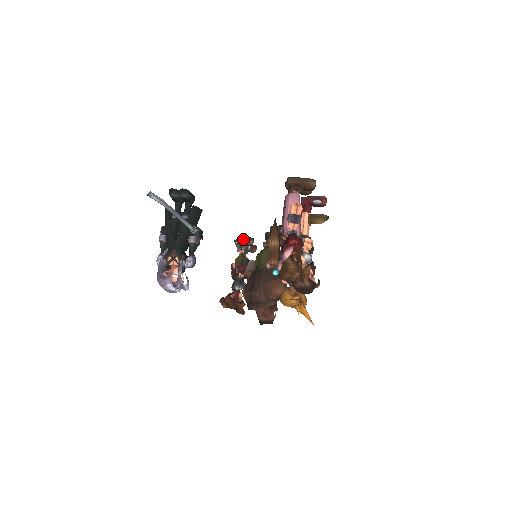
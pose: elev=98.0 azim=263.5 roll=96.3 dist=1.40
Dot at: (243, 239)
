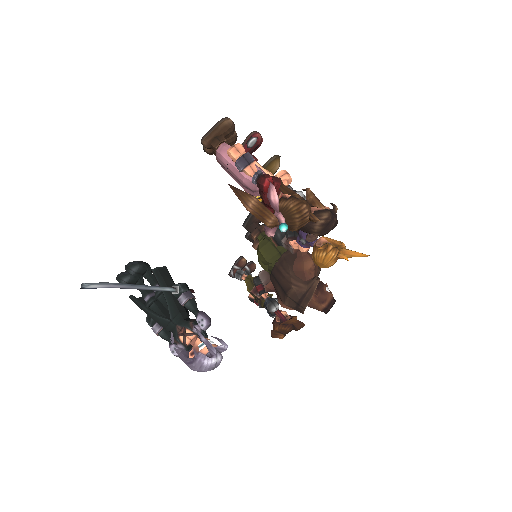
Dot at: (234, 266)
